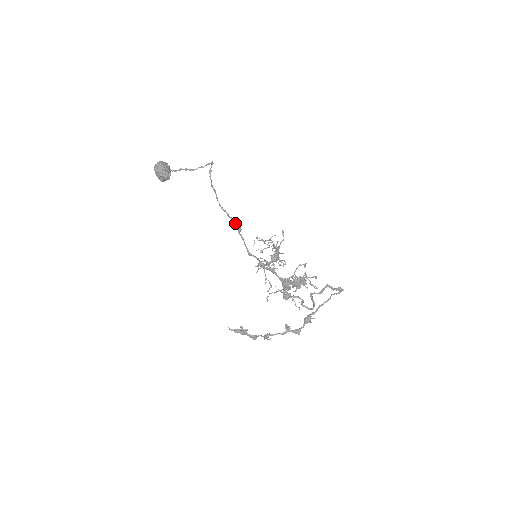
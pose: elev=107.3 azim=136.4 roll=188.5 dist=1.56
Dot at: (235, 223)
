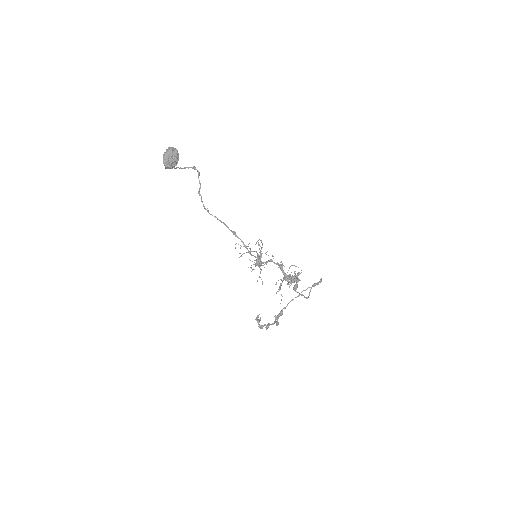
Dot at: (226, 226)
